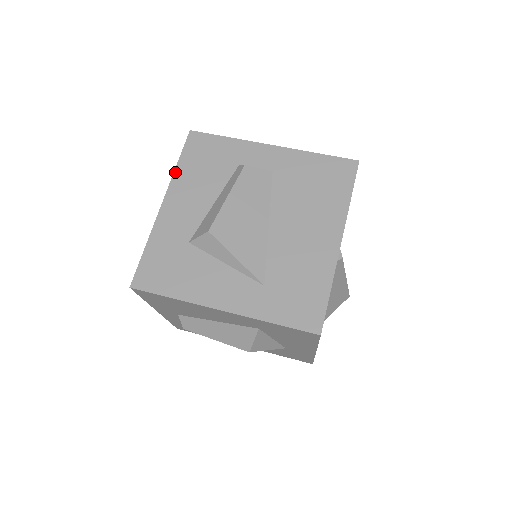
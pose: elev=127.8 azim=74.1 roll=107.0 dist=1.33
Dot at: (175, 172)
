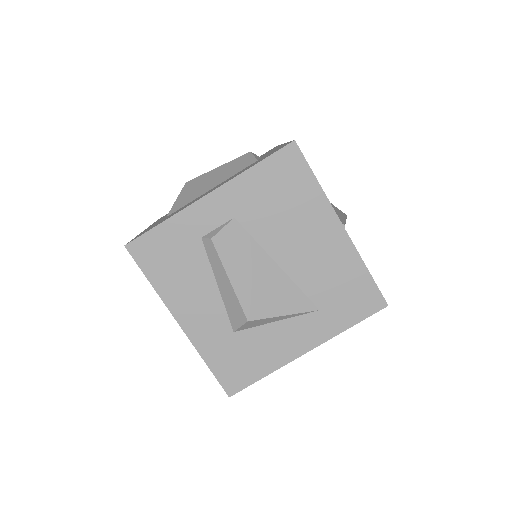
Dot at: (158, 292)
